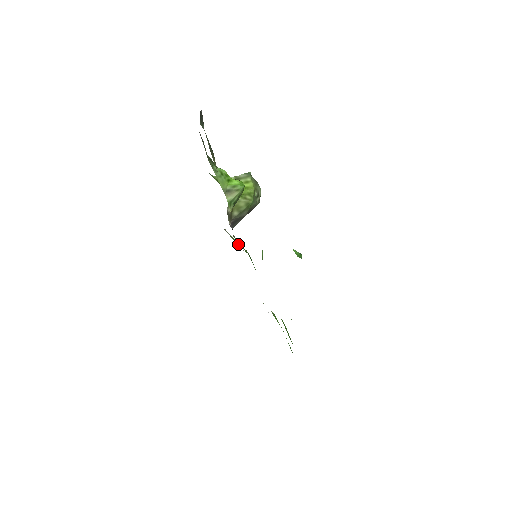
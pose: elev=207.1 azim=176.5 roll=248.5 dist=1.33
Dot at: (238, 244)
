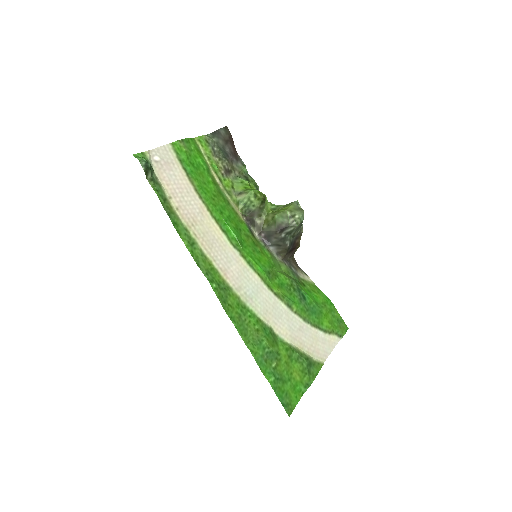
Dot at: (311, 289)
